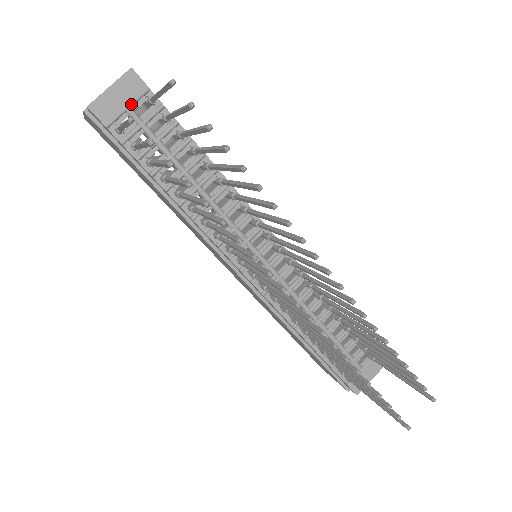
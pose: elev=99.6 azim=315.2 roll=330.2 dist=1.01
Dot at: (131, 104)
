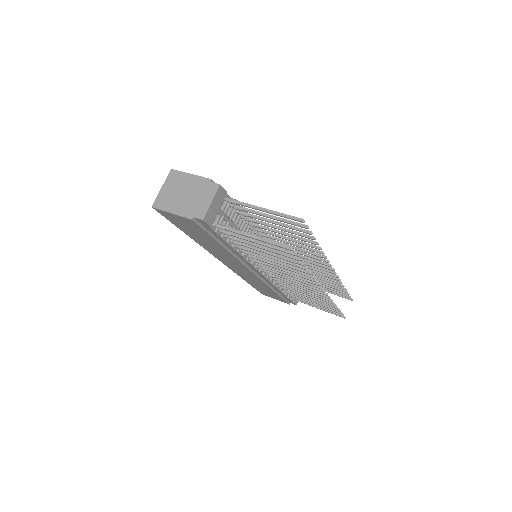
Dot at: (220, 206)
